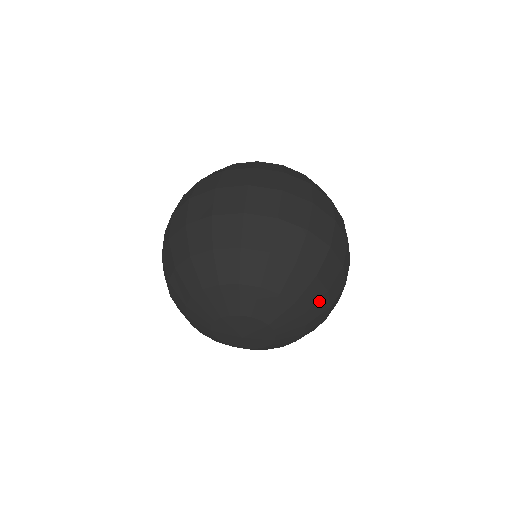
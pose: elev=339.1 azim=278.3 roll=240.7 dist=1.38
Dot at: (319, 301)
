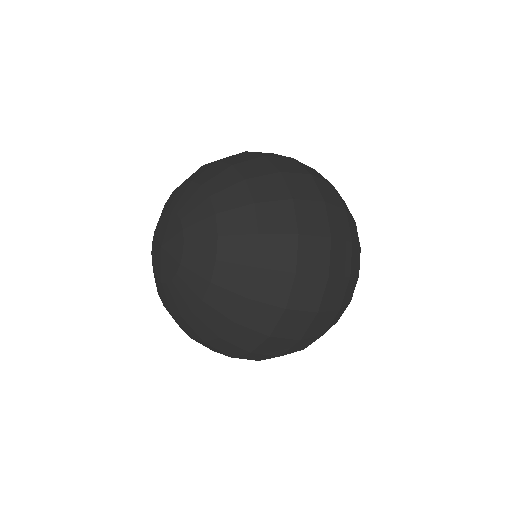
Dot at: (233, 294)
